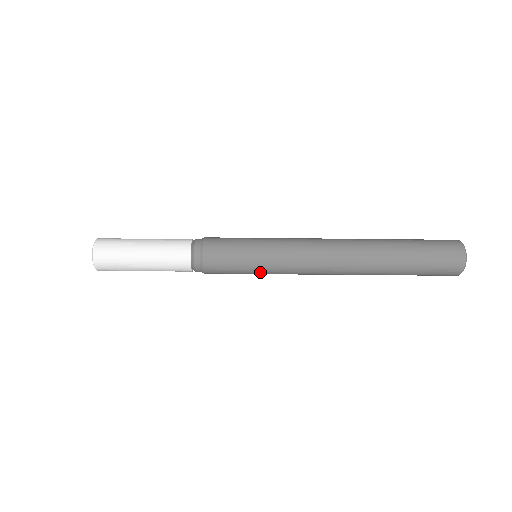
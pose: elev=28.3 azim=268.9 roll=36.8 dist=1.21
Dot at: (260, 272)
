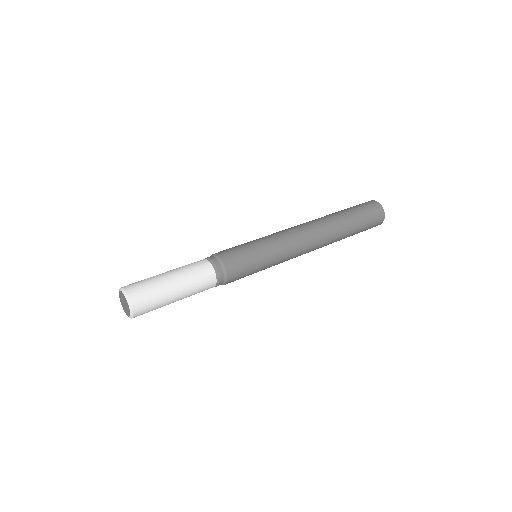
Dot at: occluded
